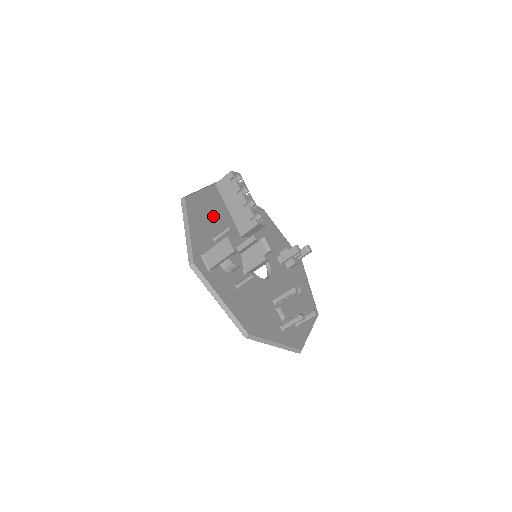
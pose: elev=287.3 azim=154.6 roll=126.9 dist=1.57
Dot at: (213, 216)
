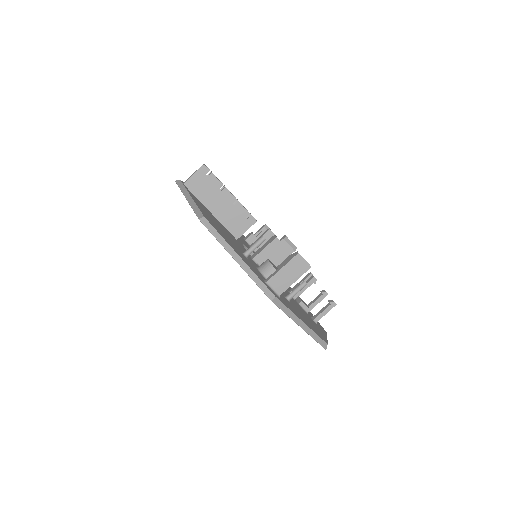
Dot at: (220, 227)
